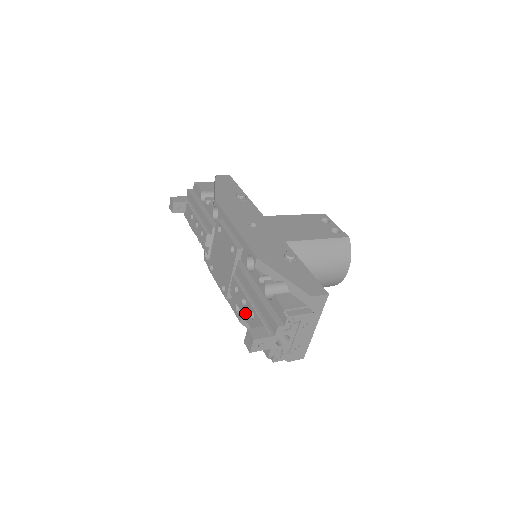
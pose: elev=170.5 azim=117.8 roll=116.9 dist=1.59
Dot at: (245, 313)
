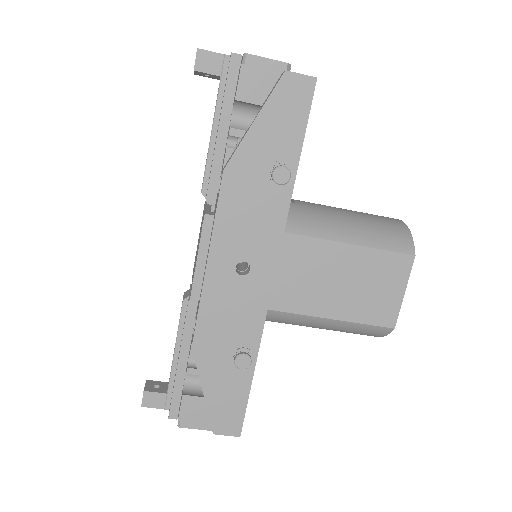
Dot at: (211, 133)
